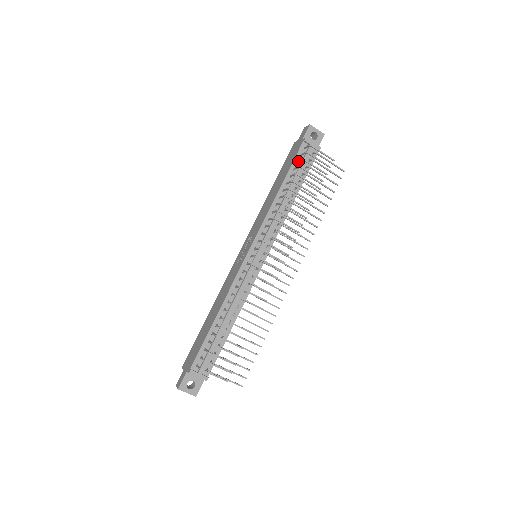
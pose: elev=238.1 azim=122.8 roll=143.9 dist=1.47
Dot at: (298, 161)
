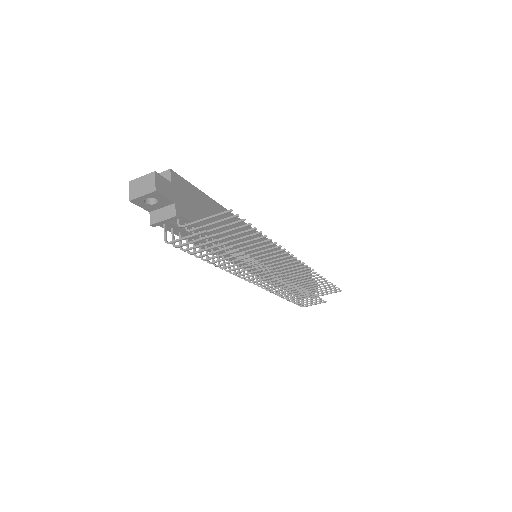
Dot at: occluded
